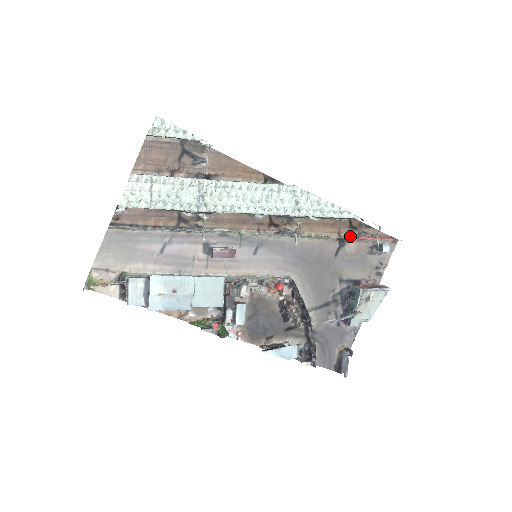
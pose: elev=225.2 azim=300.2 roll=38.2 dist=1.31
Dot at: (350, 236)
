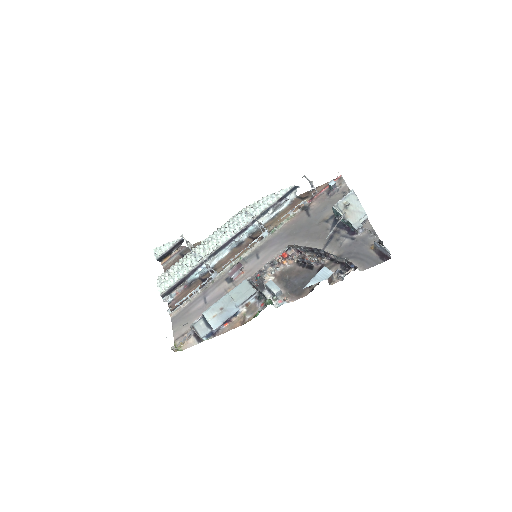
Dot at: (307, 202)
